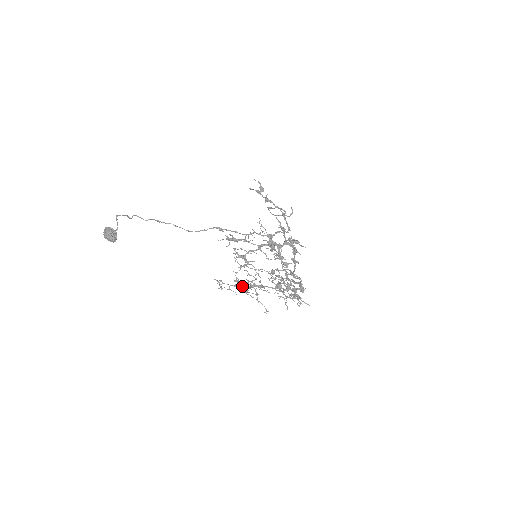
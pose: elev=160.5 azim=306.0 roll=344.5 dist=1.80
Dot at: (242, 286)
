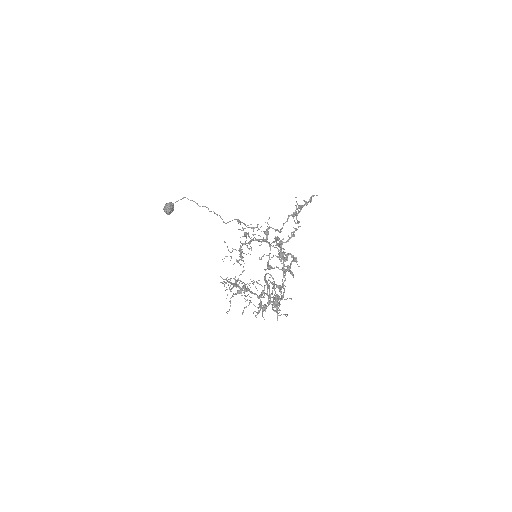
Dot at: (234, 284)
